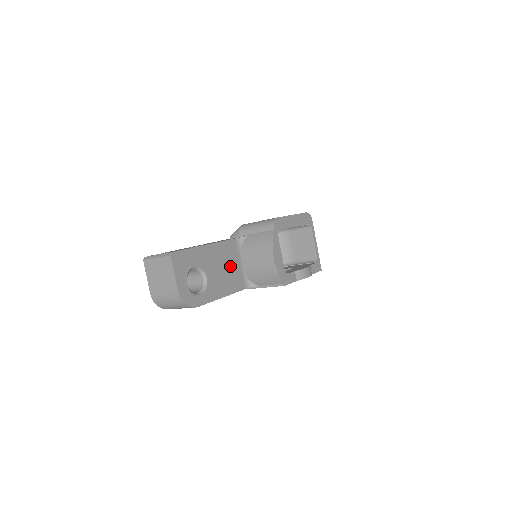
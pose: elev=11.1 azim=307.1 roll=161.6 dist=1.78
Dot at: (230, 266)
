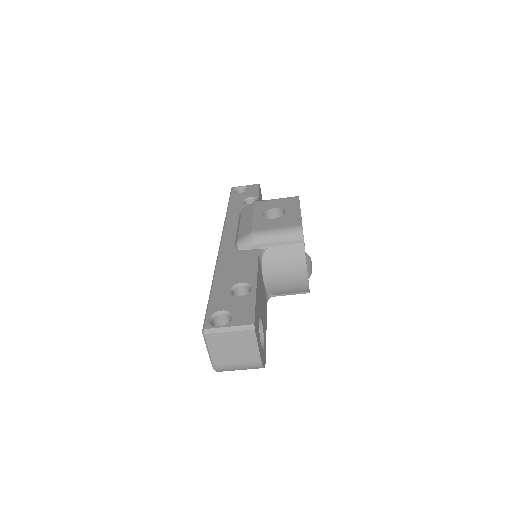
Dot at: (262, 291)
